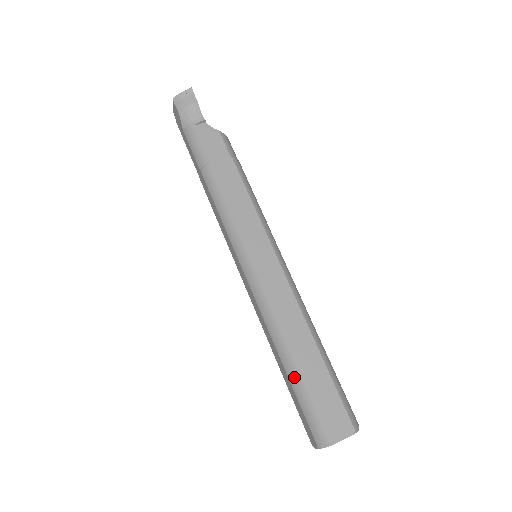
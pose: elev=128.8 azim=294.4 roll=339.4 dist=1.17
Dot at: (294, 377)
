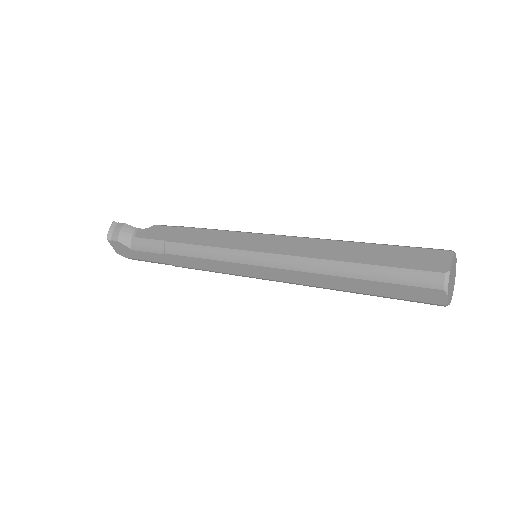
Dot at: (367, 272)
